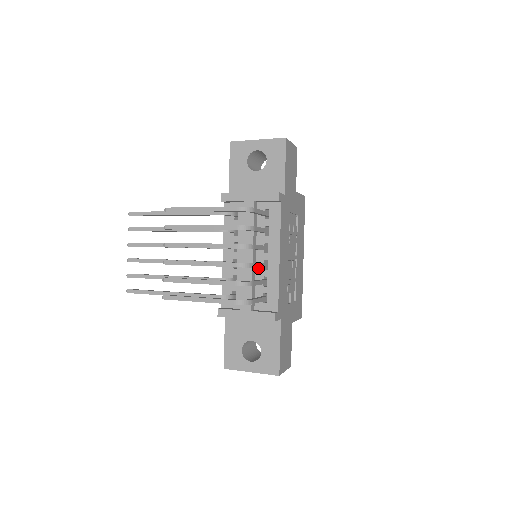
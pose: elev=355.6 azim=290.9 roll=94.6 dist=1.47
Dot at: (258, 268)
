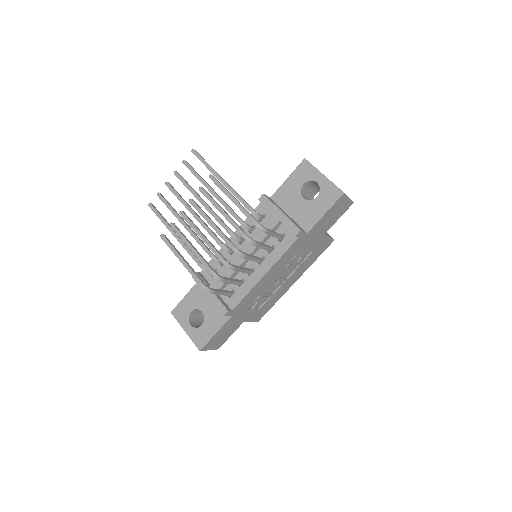
Dot at: occluded
